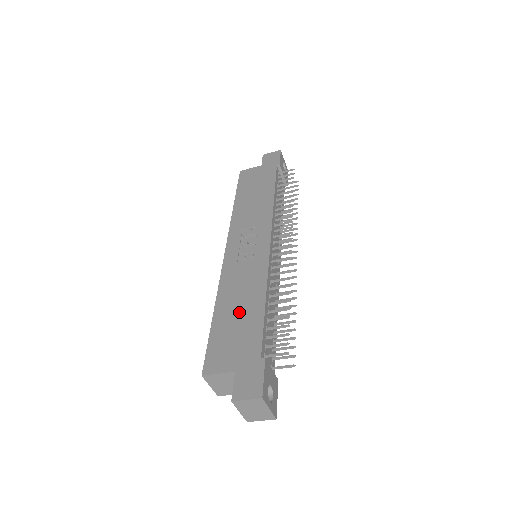
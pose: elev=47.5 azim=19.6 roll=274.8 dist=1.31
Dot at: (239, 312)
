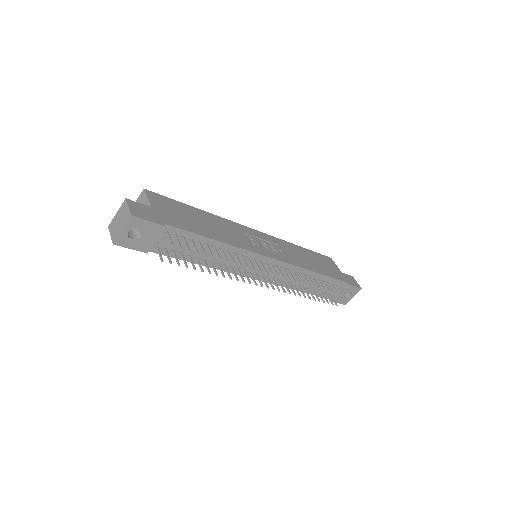
Dot at: (203, 222)
